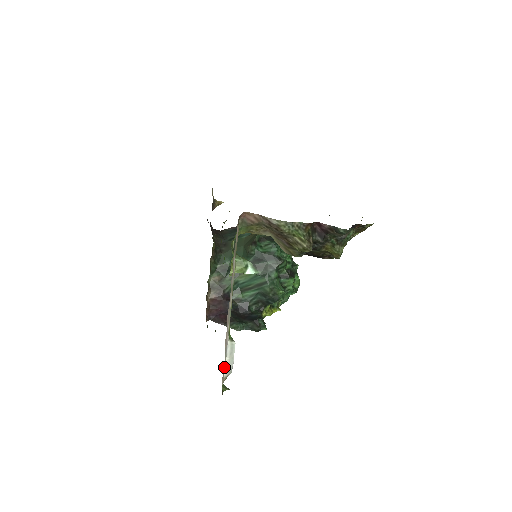
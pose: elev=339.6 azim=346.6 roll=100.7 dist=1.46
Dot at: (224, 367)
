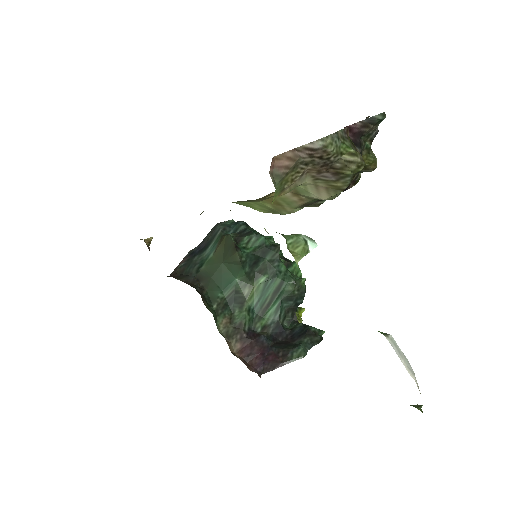
Dot at: occluded
